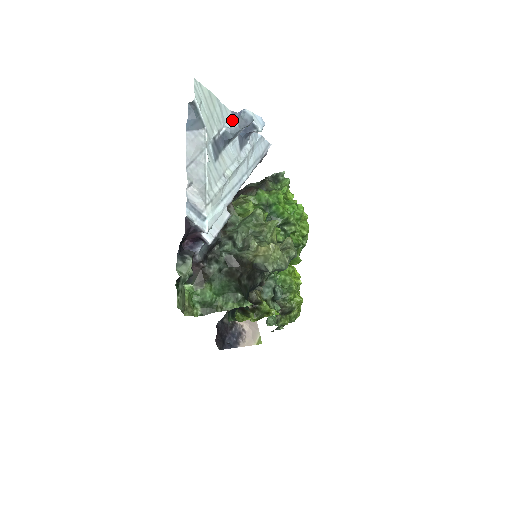
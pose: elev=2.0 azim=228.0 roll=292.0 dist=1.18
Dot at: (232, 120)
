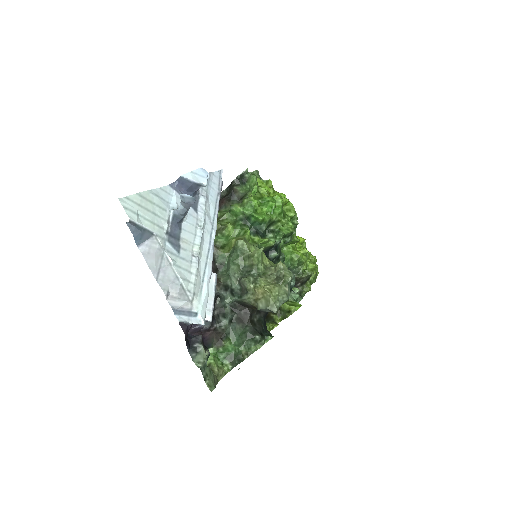
Dot at: (174, 193)
